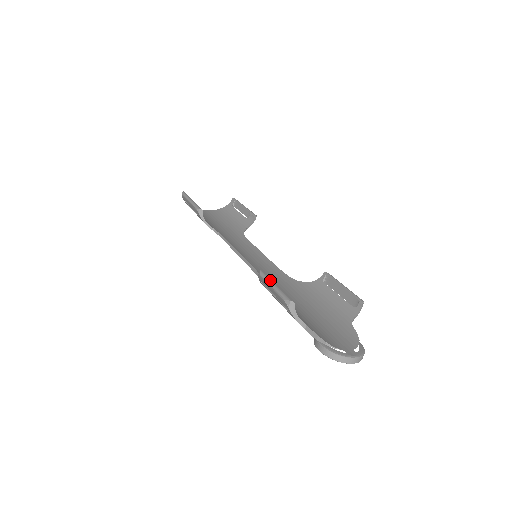
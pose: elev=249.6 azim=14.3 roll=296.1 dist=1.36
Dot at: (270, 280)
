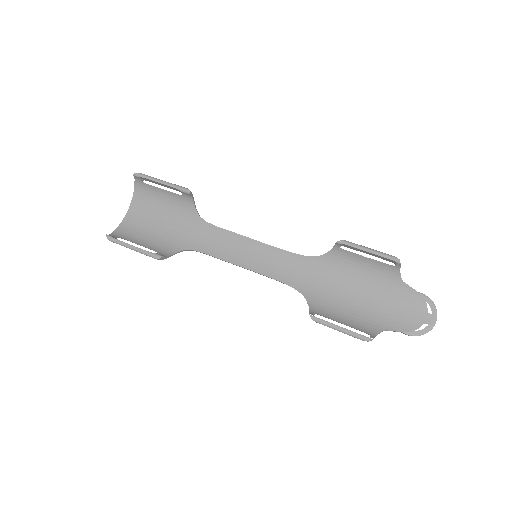
Dot at: (331, 326)
